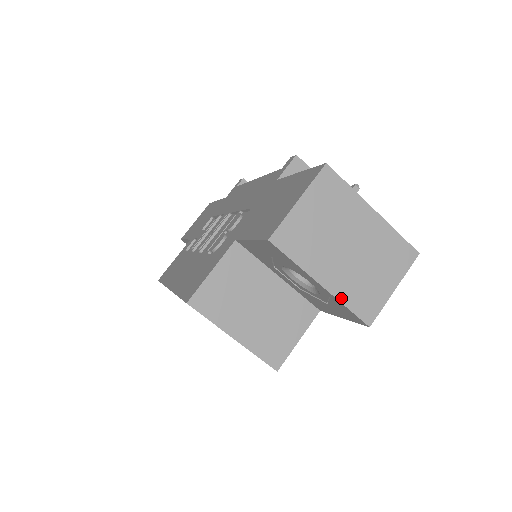
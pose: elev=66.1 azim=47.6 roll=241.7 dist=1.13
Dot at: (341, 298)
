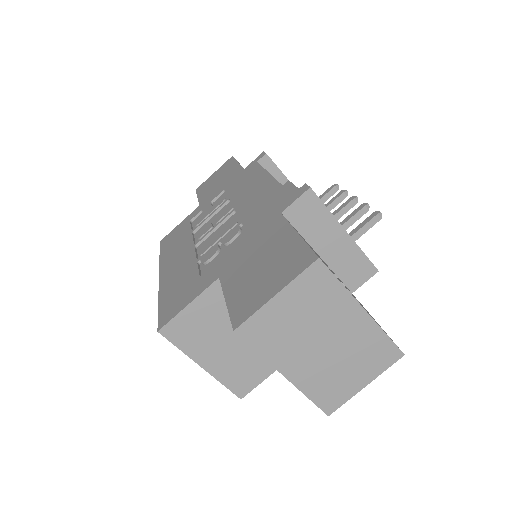
Dot at: (304, 389)
